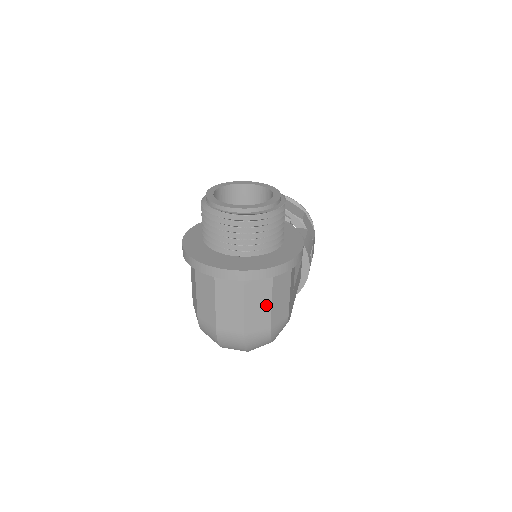
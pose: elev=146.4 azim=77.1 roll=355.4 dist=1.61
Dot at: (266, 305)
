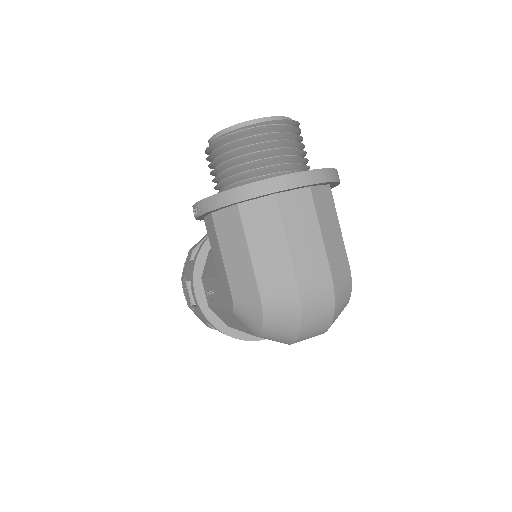
Dot at: (337, 230)
